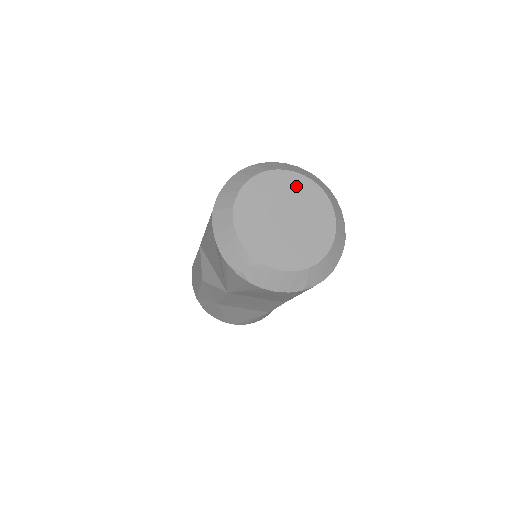
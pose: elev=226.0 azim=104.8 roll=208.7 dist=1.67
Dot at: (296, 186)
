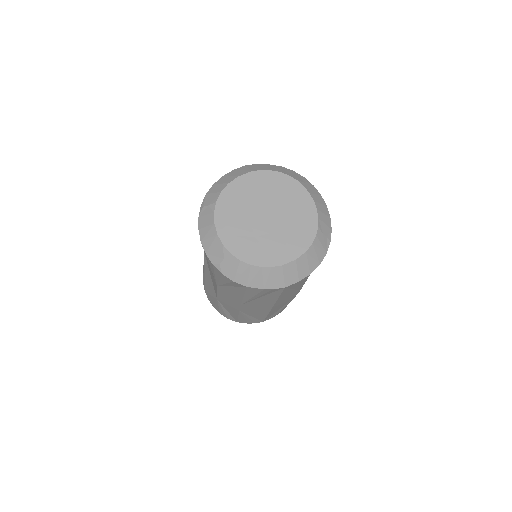
Dot at: (303, 214)
